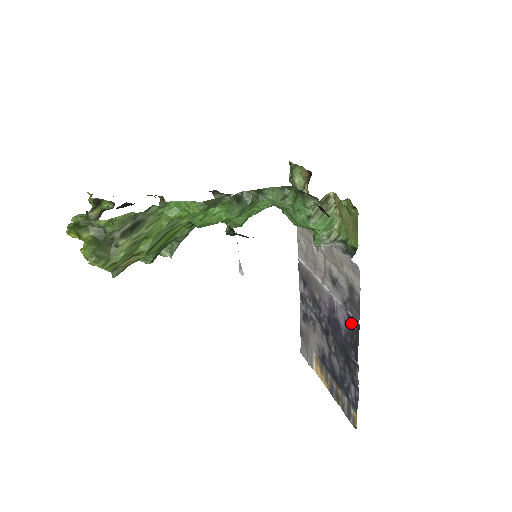
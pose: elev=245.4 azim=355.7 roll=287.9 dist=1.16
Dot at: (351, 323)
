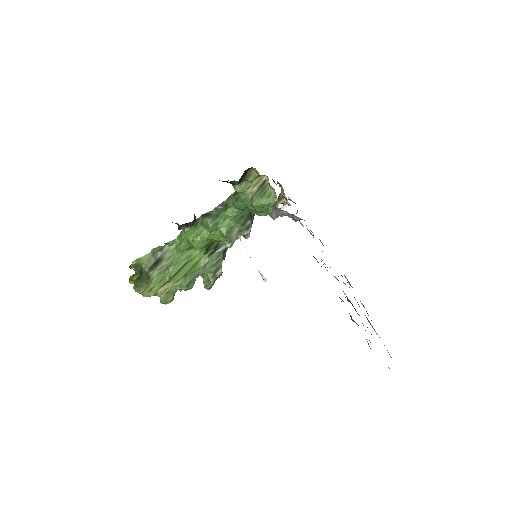
Dot at: occluded
